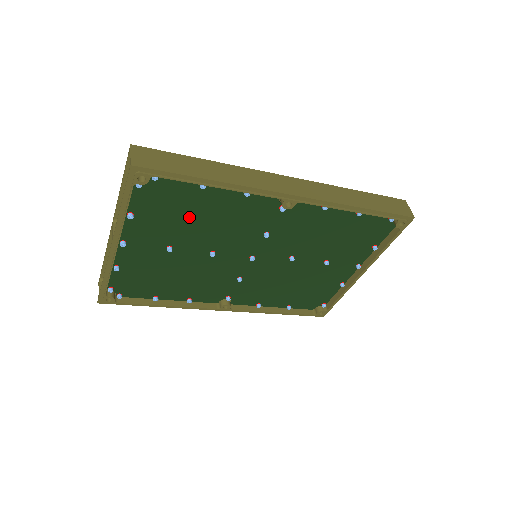
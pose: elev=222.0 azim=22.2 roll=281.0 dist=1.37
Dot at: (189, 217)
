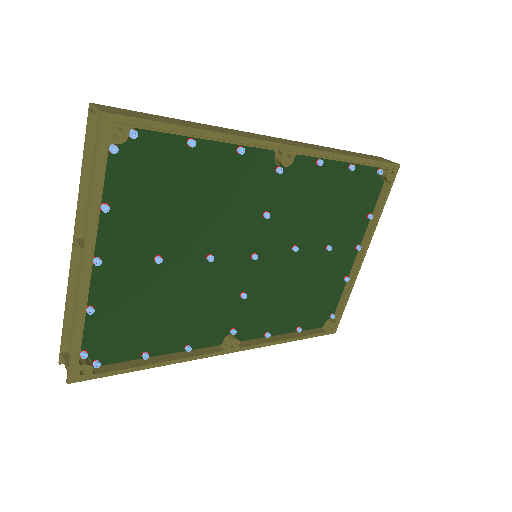
Dot at: (178, 201)
